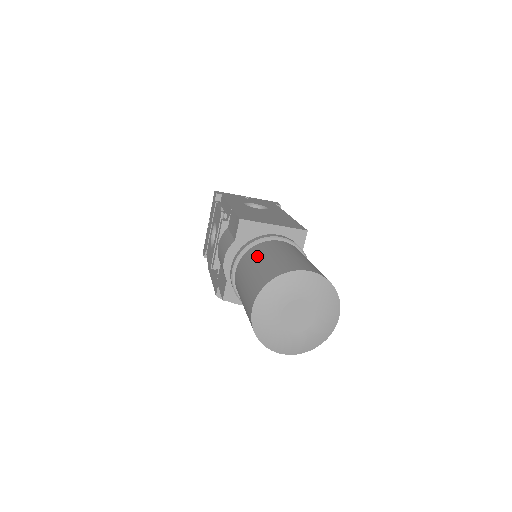
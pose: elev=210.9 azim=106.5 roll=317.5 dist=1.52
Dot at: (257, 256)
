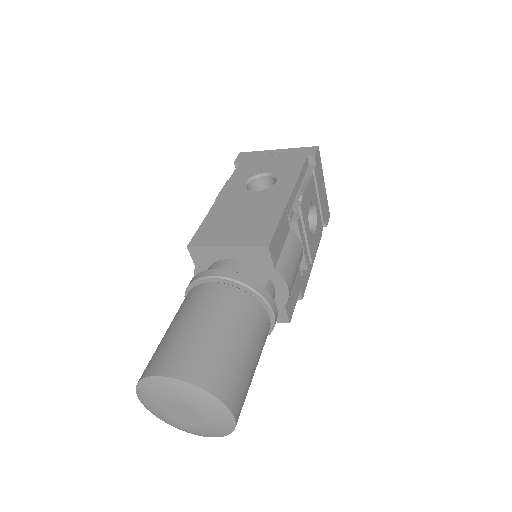
Dot at: occluded
